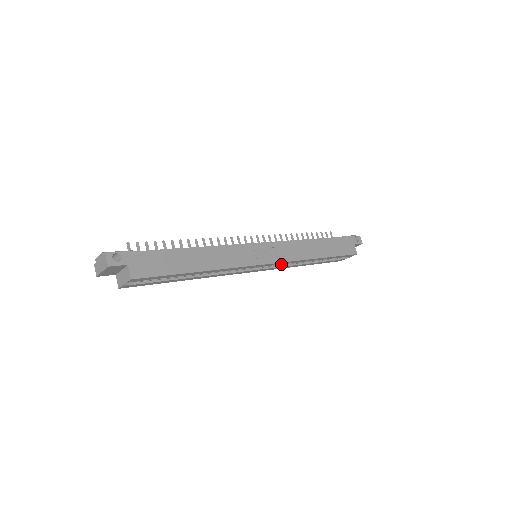
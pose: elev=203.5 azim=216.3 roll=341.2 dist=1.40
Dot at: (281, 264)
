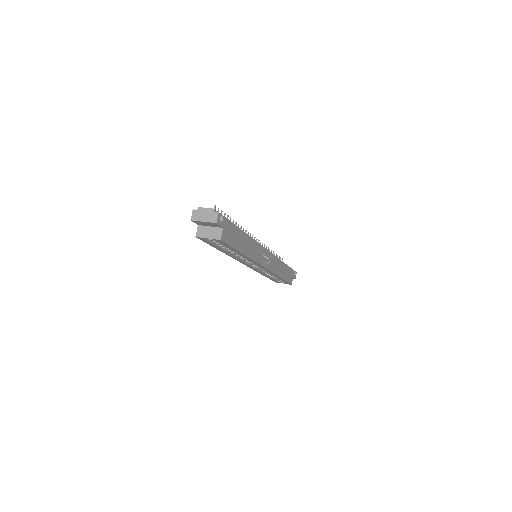
Dot at: (261, 269)
